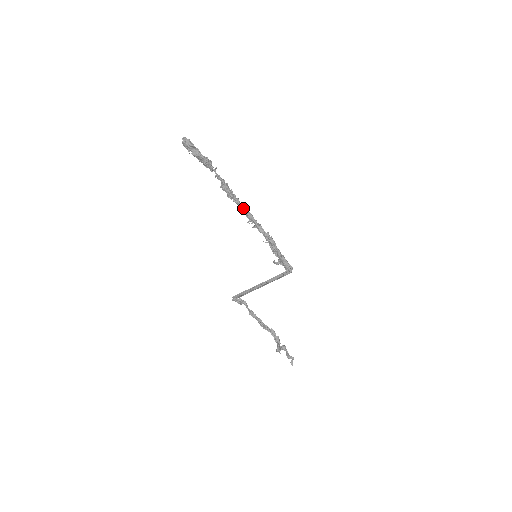
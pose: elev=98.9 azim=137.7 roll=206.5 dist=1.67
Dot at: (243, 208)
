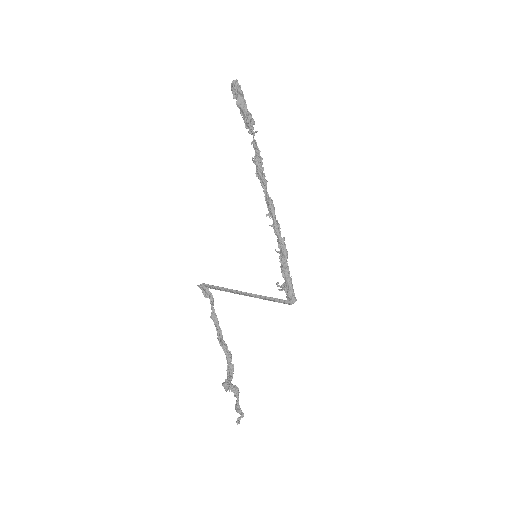
Dot at: (267, 194)
